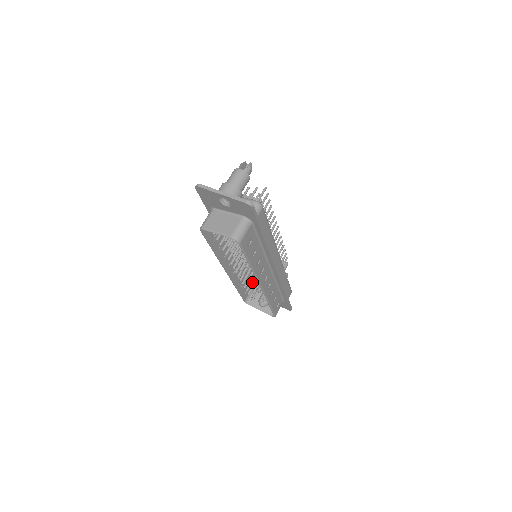
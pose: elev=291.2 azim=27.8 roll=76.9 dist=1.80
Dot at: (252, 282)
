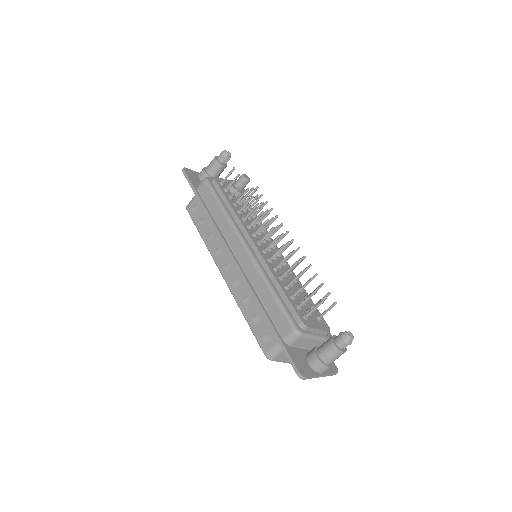
Dot at: occluded
